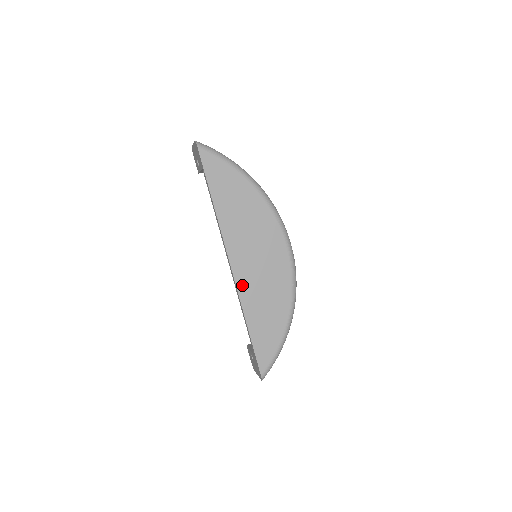
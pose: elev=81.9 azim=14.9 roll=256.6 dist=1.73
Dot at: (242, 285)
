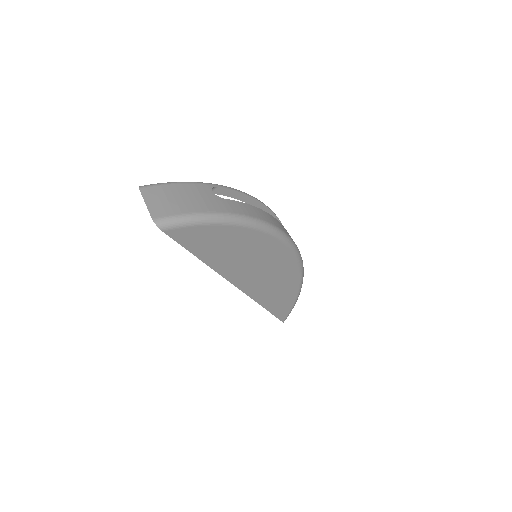
Dot at: (252, 291)
